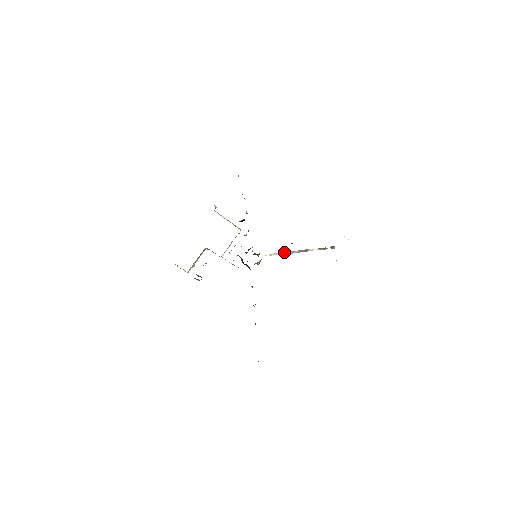
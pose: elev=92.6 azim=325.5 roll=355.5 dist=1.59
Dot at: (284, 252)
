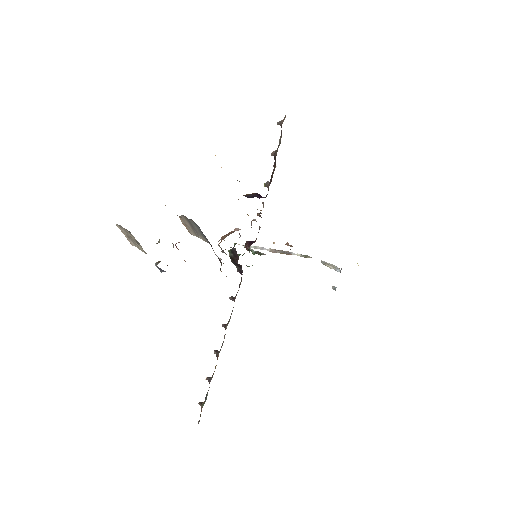
Dot at: (265, 248)
